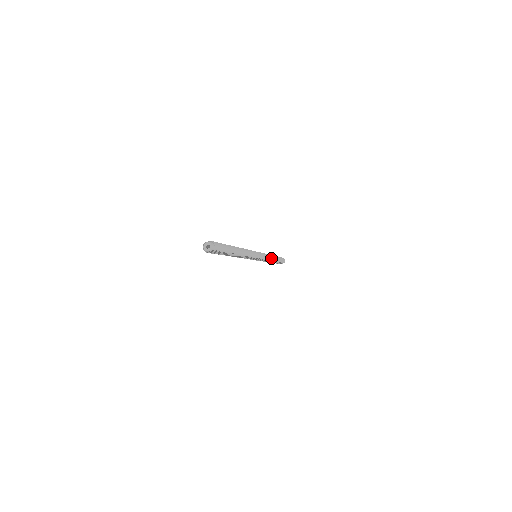
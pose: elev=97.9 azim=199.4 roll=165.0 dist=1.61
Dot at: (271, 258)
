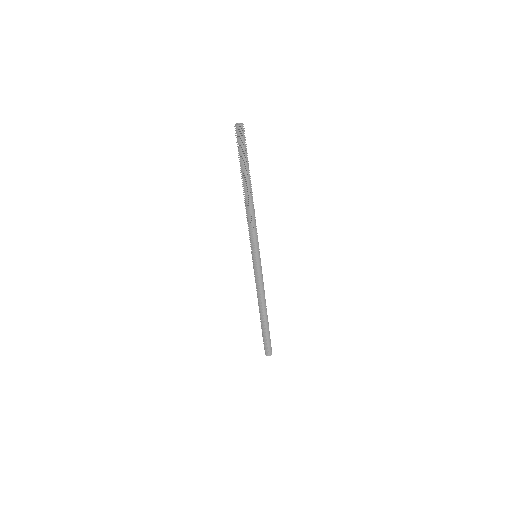
Dot at: (264, 298)
